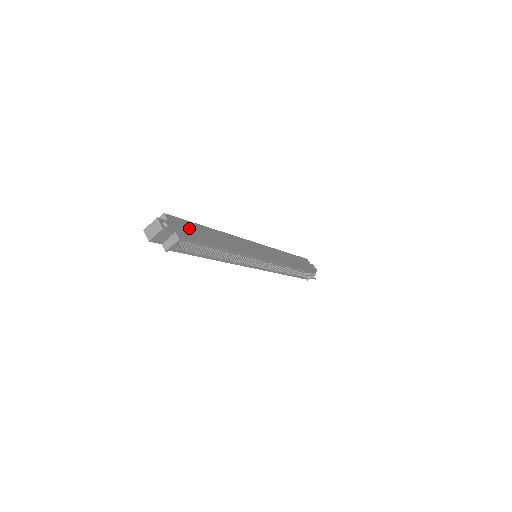
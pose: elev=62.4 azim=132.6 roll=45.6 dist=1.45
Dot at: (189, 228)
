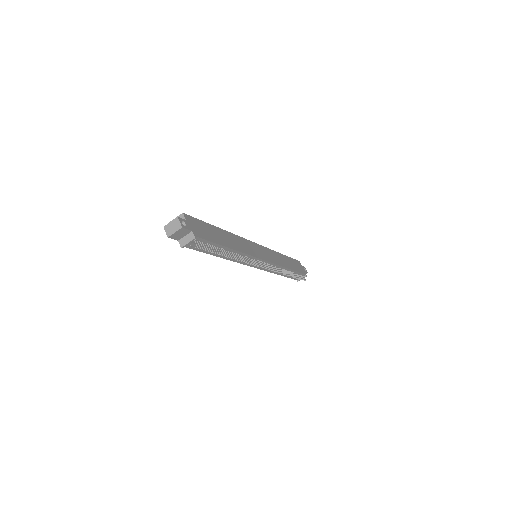
Dot at: (203, 228)
